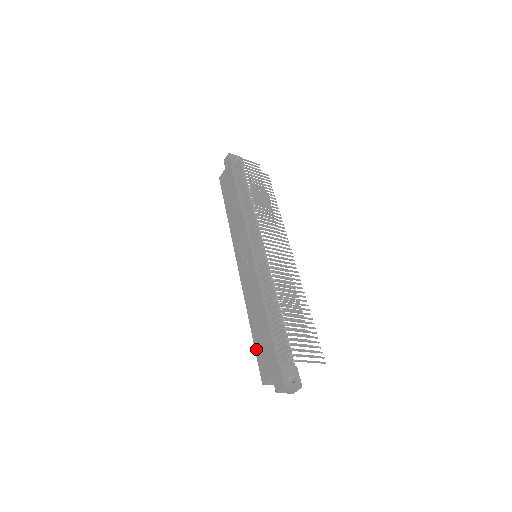
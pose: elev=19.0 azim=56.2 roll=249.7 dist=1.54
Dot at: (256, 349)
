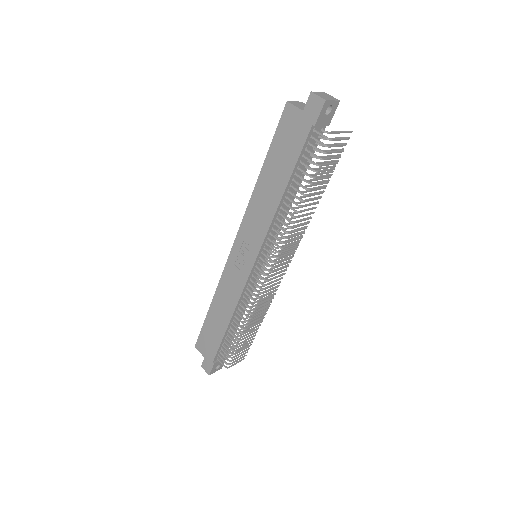
Dot at: (204, 326)
